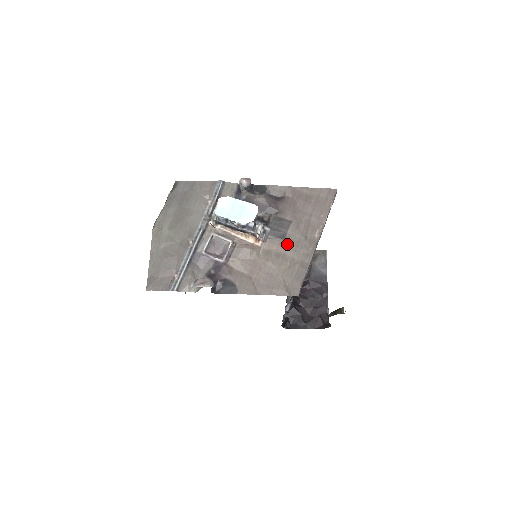
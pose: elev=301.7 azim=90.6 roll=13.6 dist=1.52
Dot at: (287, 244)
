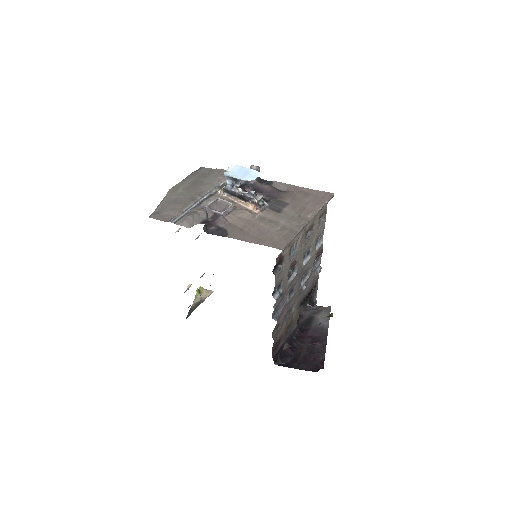
Dot at: (281, 216)
